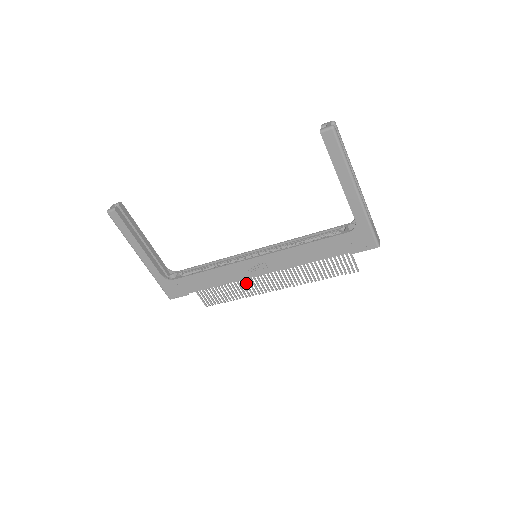
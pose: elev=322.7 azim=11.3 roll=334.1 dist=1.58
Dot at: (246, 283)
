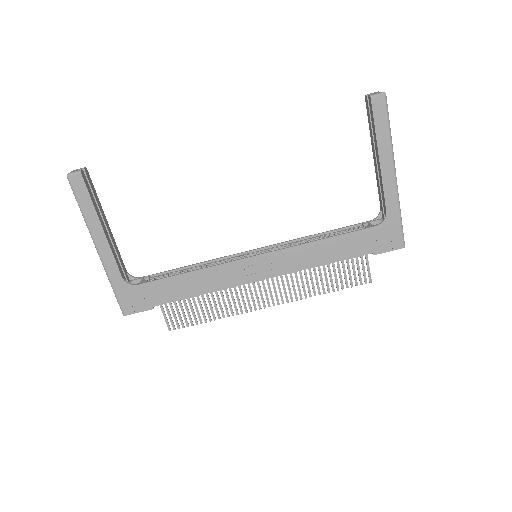
Dot at: (233, 296)
